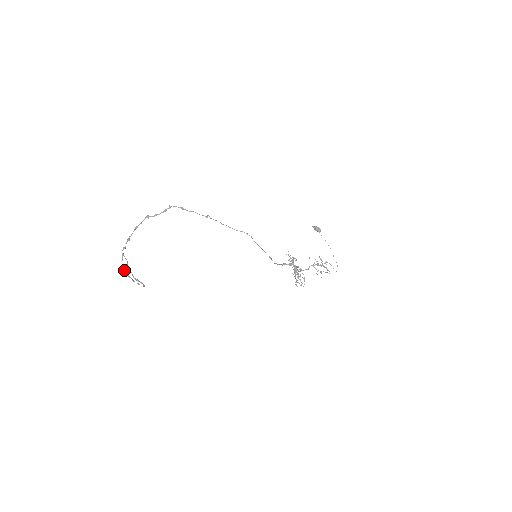
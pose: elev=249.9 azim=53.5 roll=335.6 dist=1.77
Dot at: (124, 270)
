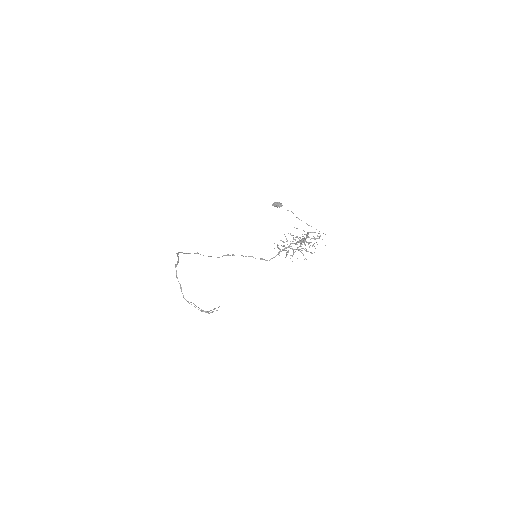
Dot at: occluded
